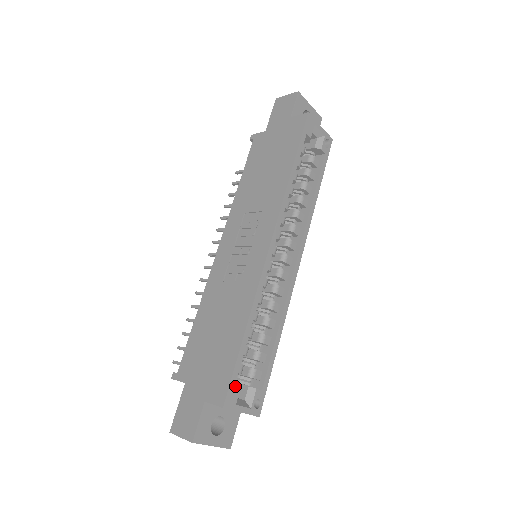
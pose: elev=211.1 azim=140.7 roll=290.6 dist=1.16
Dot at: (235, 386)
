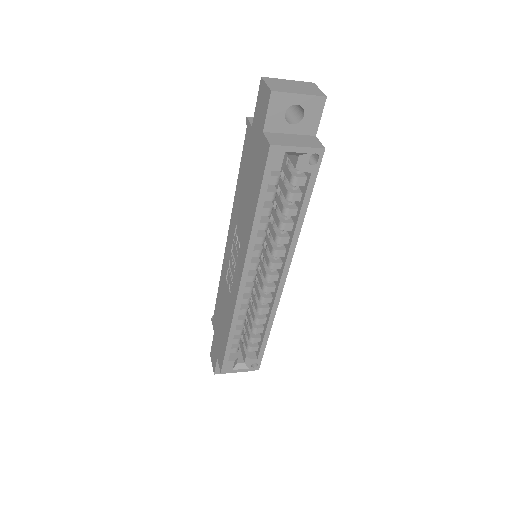
Dot at: (229, 363)
